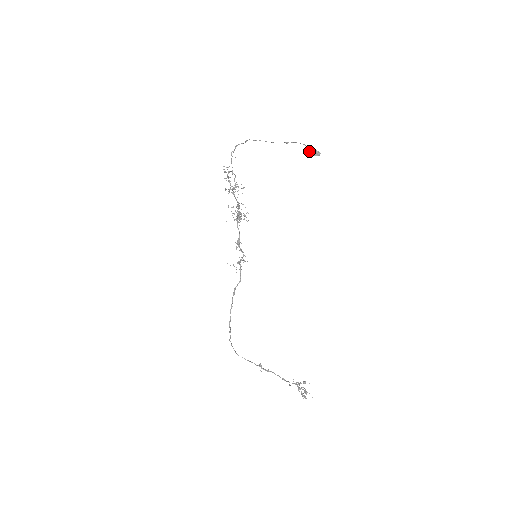
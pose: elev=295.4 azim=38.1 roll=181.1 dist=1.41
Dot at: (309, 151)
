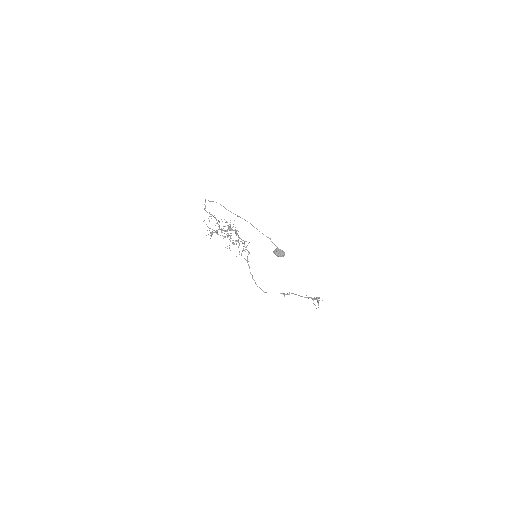
Dot at: occluded
